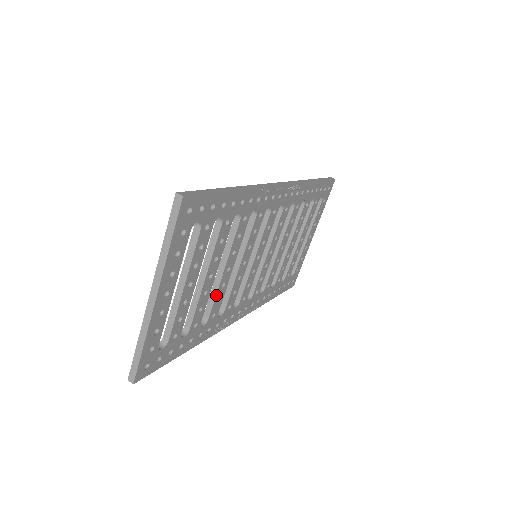
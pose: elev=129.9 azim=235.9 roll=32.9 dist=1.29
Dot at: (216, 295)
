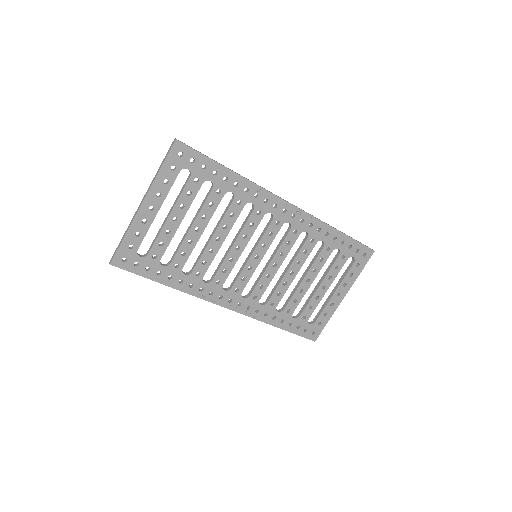
Dot at: (202, 254)
